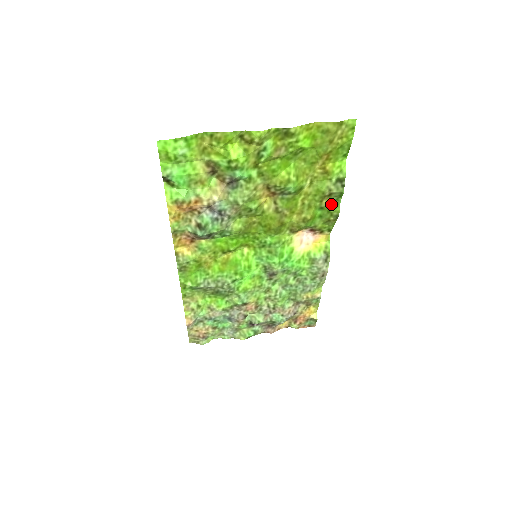
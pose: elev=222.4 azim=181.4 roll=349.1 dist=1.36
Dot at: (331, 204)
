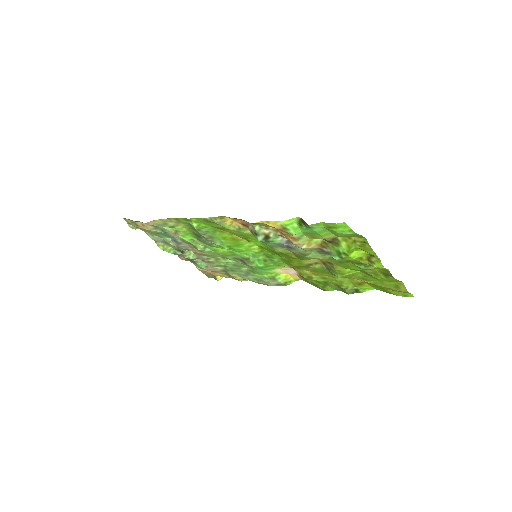
Dot at: (333, 286)
